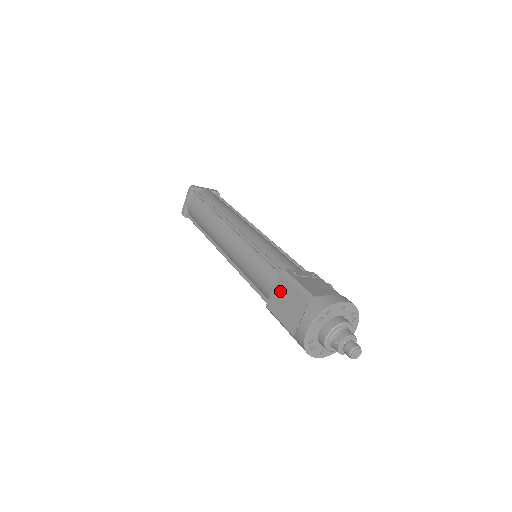
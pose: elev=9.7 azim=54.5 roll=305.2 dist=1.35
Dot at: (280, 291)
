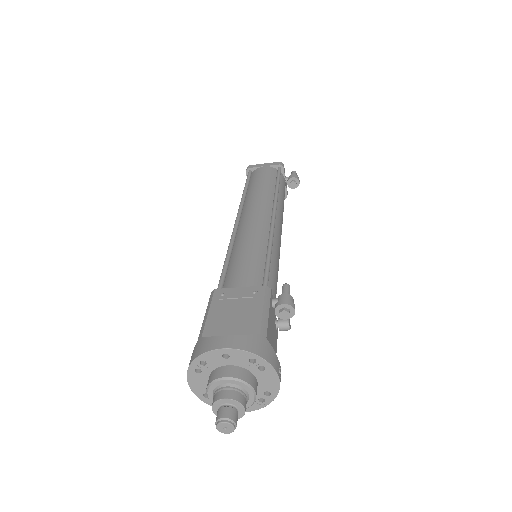
Dot at: occluded
